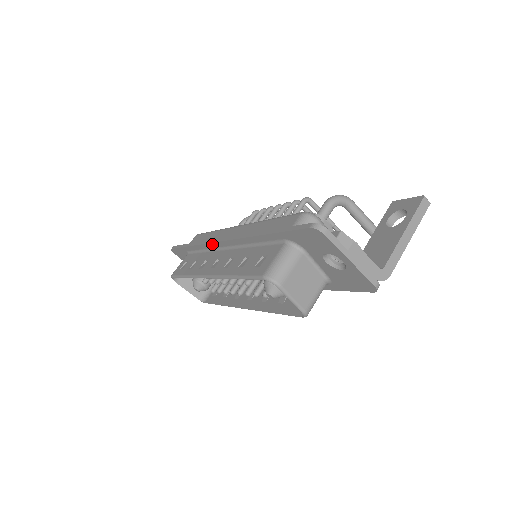
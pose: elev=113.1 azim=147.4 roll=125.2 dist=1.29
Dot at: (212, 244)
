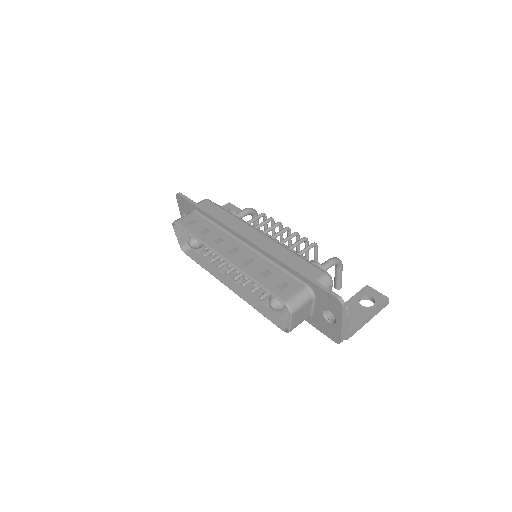
Dot at: (233, 231)
